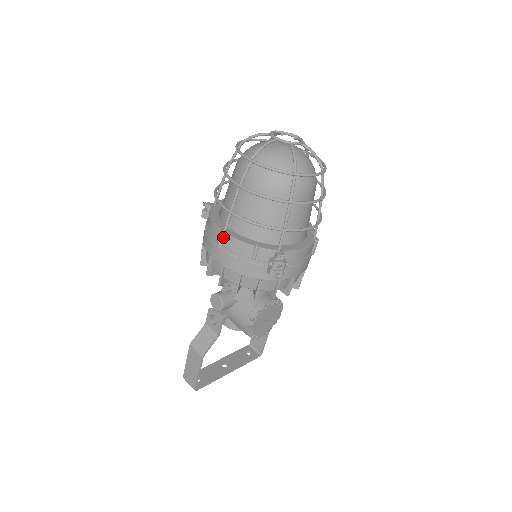
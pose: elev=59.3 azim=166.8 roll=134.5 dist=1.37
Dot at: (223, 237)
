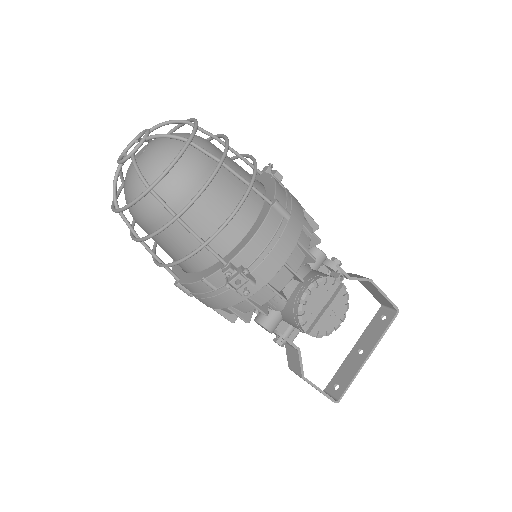
Dot at: (181, 287)
